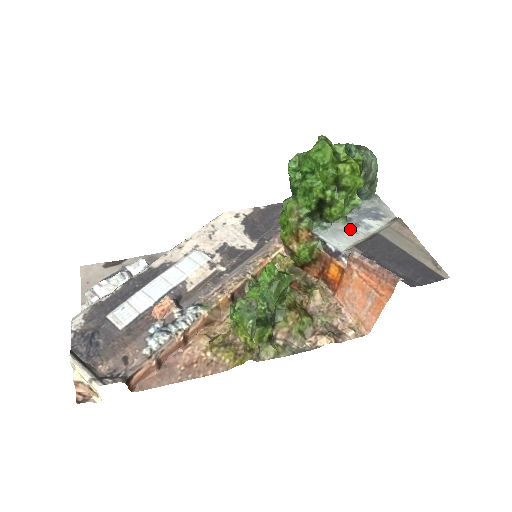
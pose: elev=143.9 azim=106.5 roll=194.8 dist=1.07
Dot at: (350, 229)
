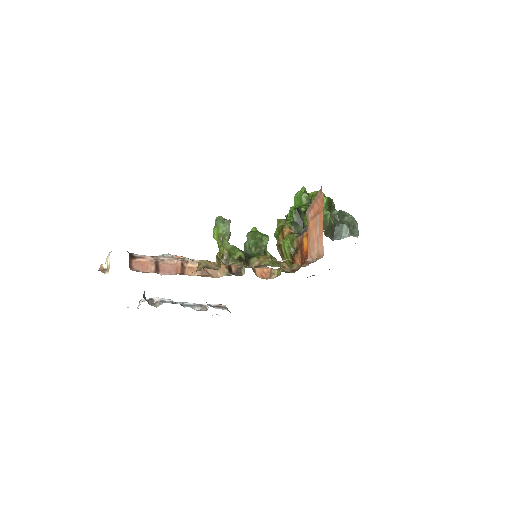
Dot at: (323, 230)
